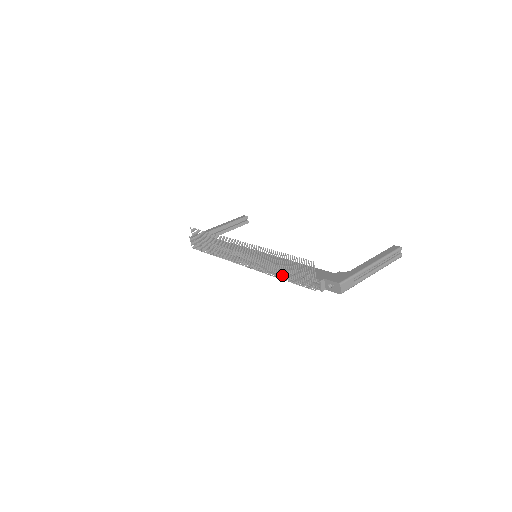
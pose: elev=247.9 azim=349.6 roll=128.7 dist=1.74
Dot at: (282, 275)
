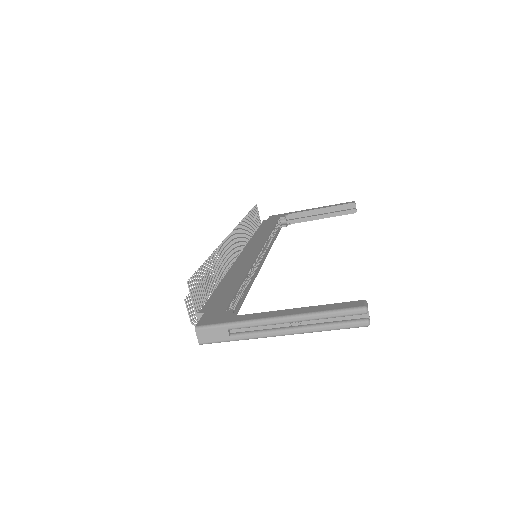
Dot at: occluded
